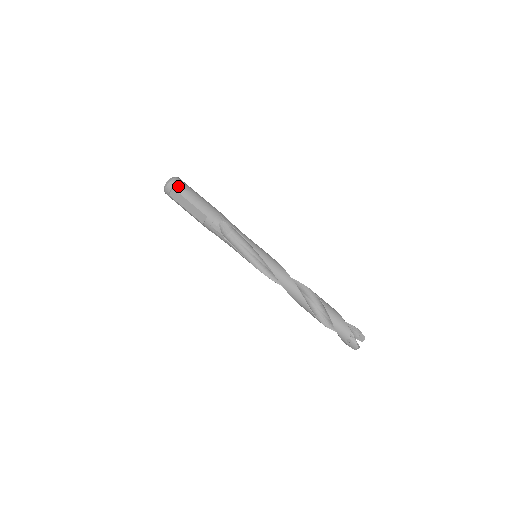
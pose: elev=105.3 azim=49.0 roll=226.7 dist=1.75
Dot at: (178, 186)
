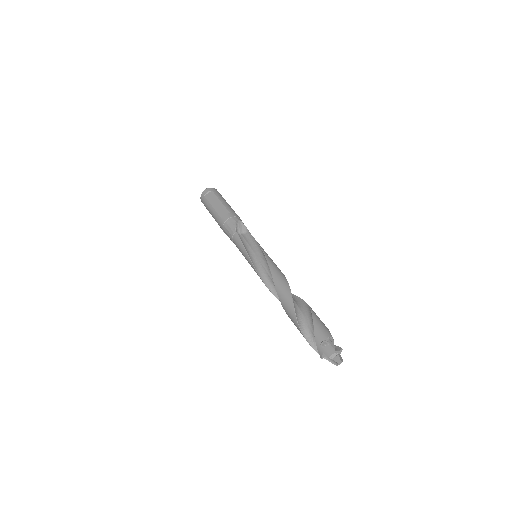
Dot at: (217, 192)
